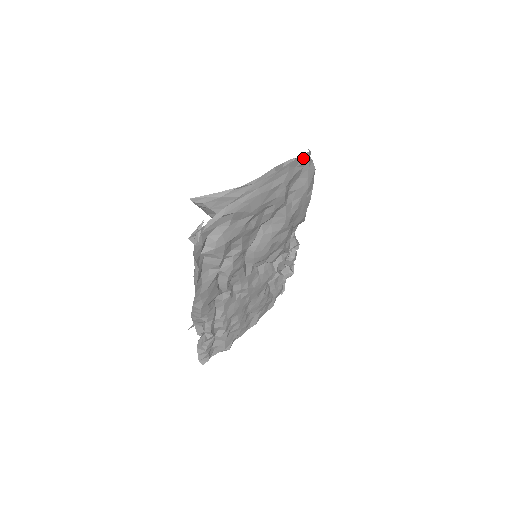
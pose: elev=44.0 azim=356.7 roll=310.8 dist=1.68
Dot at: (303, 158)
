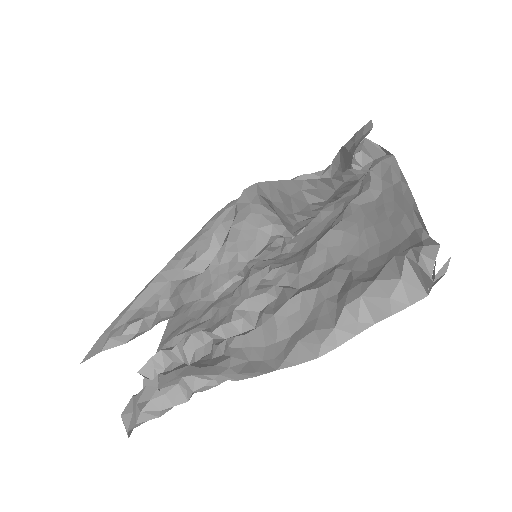
Dot at: occluded
